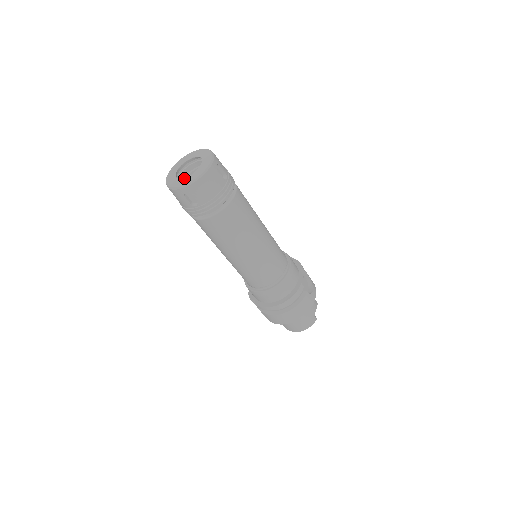
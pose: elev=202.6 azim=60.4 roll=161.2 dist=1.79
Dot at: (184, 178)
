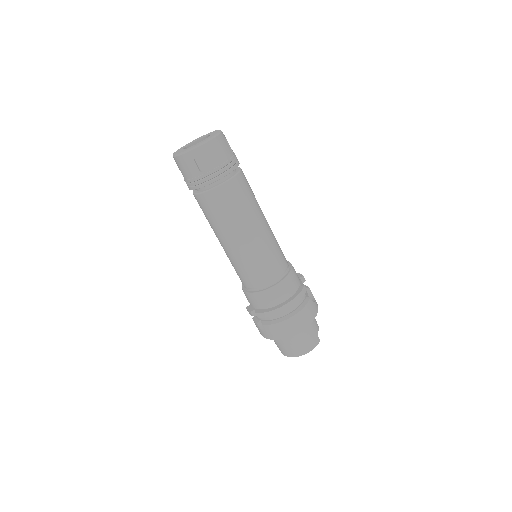
Dot at: (193, 145)
